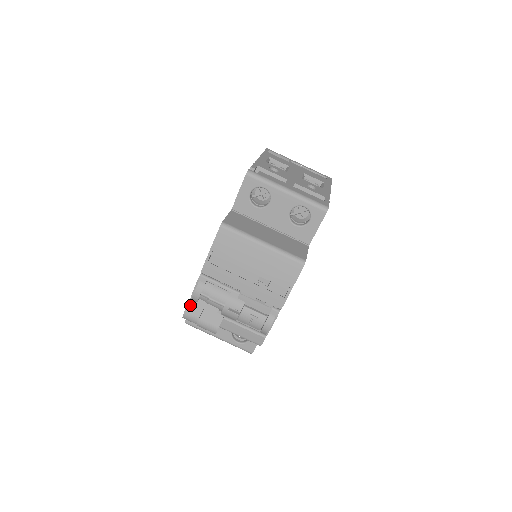
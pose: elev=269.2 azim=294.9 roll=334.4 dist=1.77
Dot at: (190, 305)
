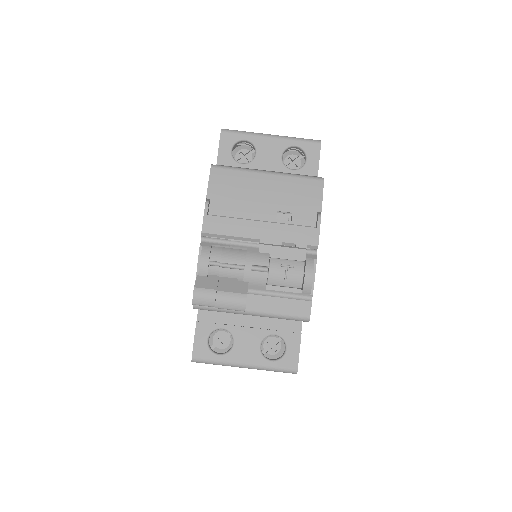
Dot at: (199, 281)
